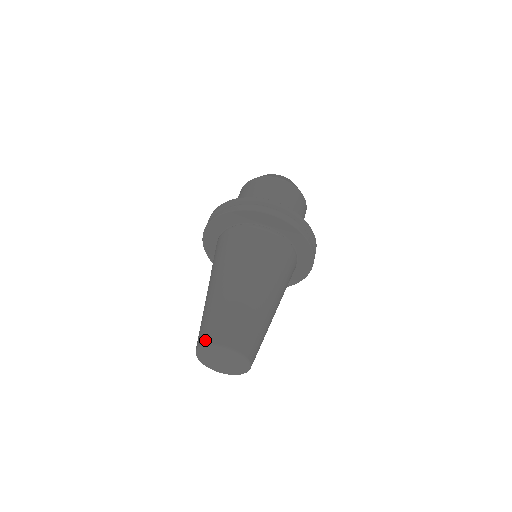
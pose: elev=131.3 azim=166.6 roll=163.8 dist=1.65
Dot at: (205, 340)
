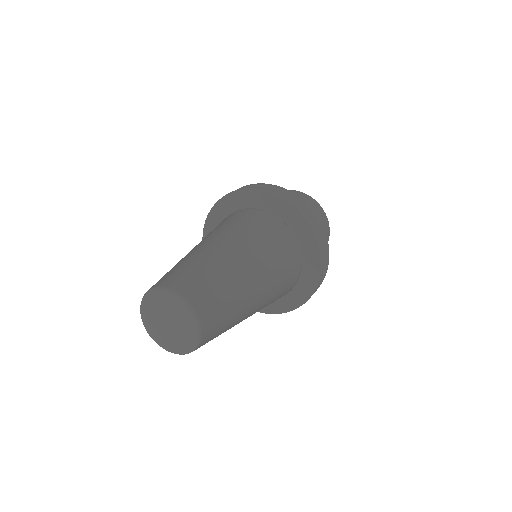
Dot at: occluded
